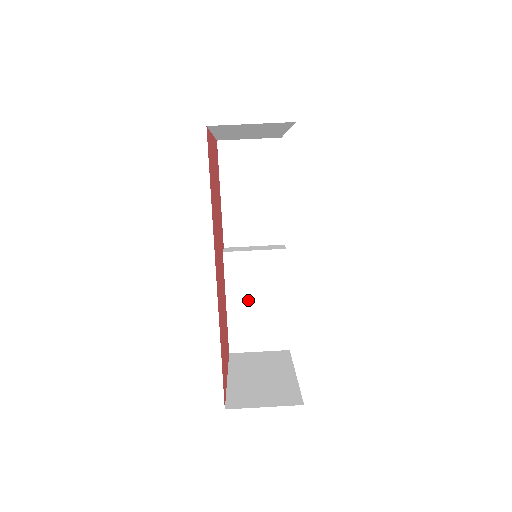
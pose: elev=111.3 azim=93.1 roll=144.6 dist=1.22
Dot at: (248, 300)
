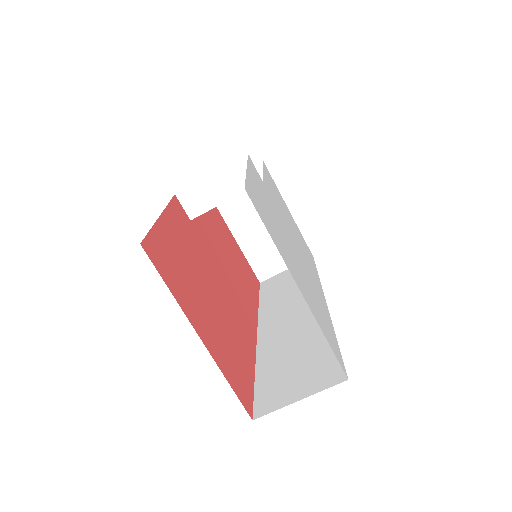
Dot at: occluded
